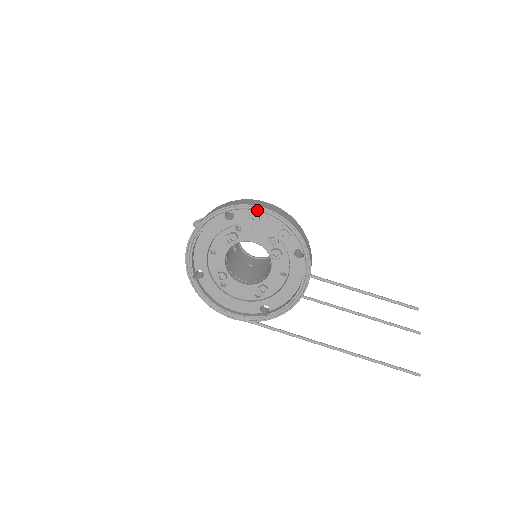
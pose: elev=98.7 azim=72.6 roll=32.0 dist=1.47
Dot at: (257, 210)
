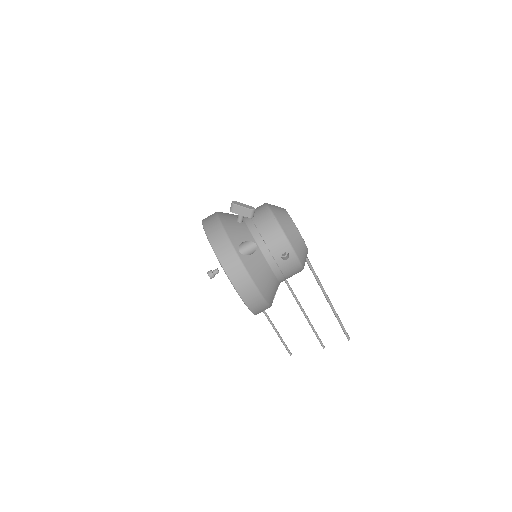
Dot at: (234, 287)
